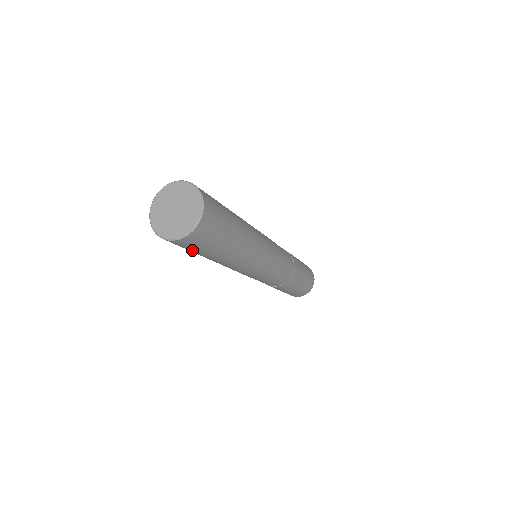
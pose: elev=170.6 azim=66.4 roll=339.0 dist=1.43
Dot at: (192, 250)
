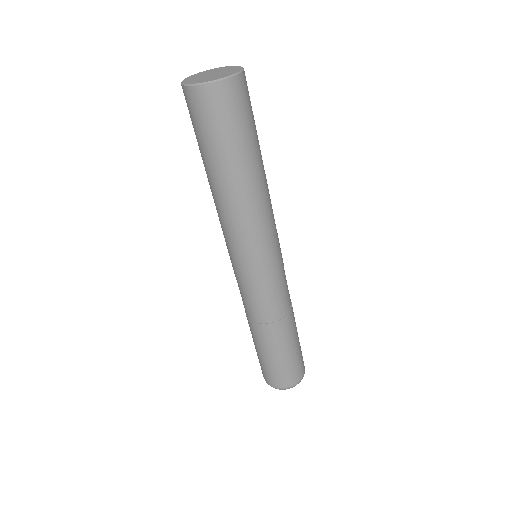
Dot at: (211, 130)
